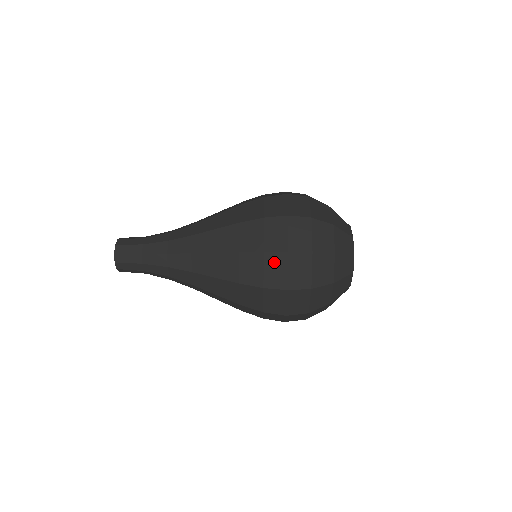
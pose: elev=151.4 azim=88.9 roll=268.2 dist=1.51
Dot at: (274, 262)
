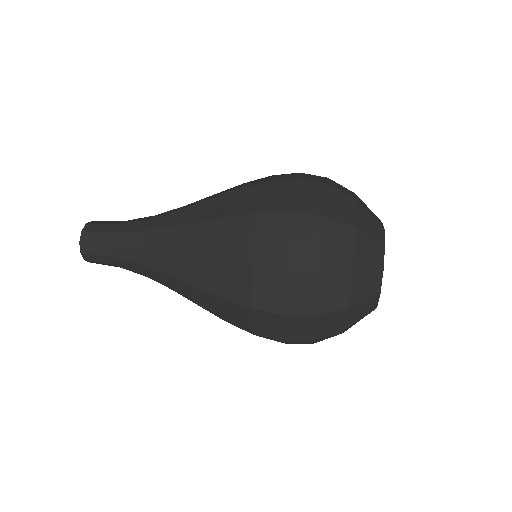
Dot at: (266, 276)
